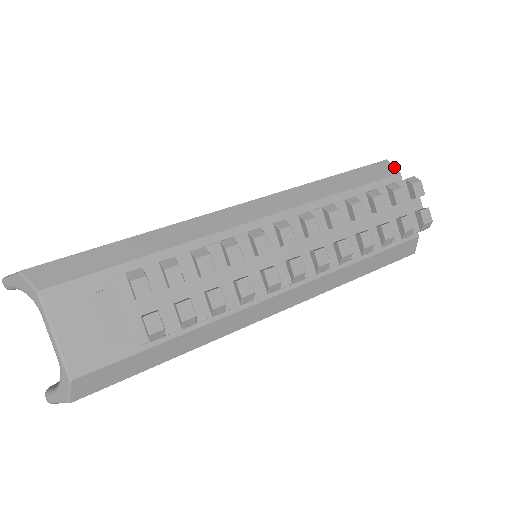
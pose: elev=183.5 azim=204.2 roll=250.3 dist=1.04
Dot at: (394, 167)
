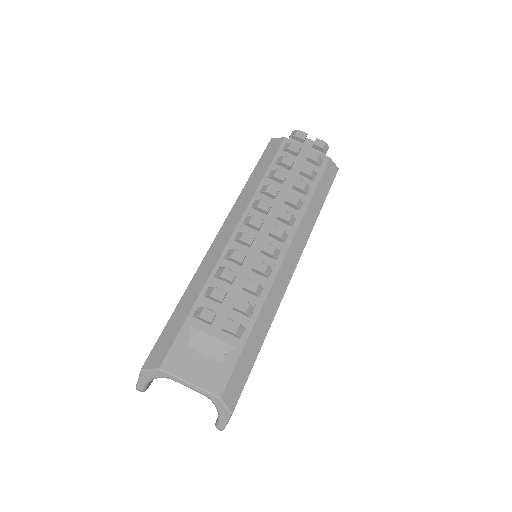
Dot at: (279, 138)
